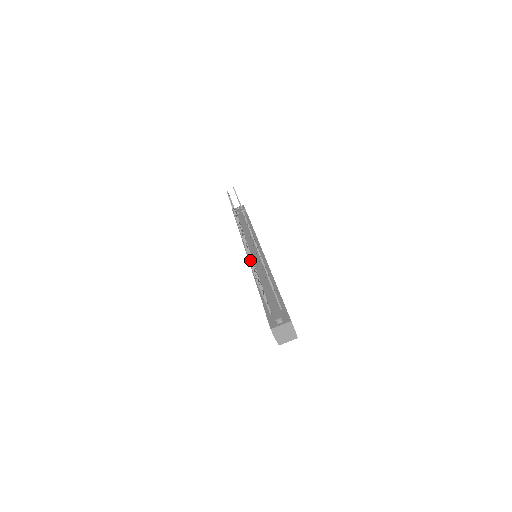
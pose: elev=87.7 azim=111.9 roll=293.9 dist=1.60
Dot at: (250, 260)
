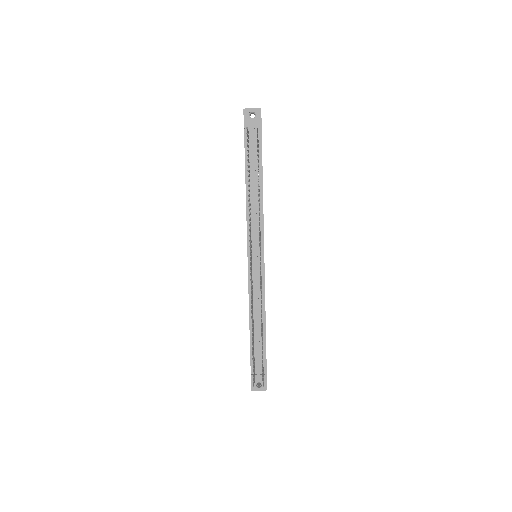
Dot at: occluded
